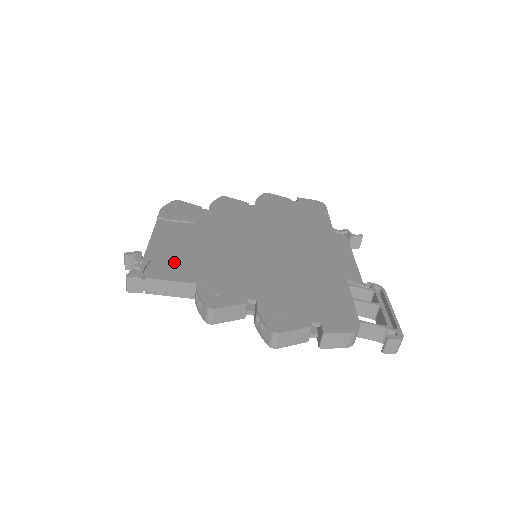
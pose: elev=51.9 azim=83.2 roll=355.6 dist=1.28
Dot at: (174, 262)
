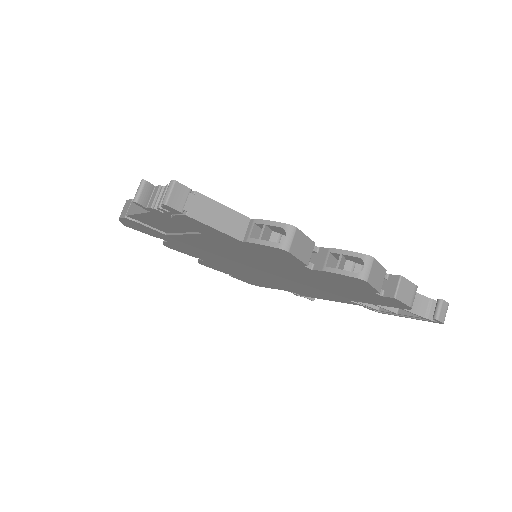
Dot at: occluded
